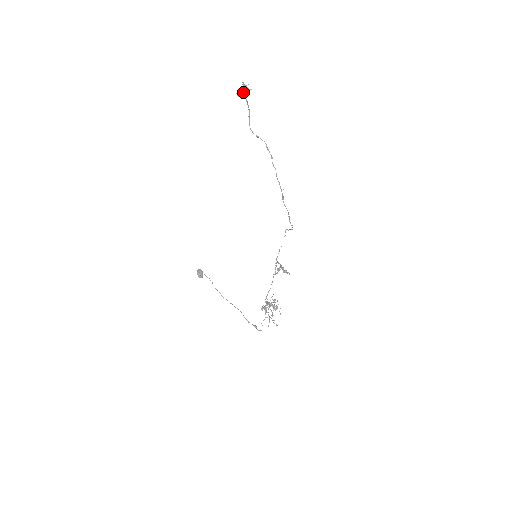
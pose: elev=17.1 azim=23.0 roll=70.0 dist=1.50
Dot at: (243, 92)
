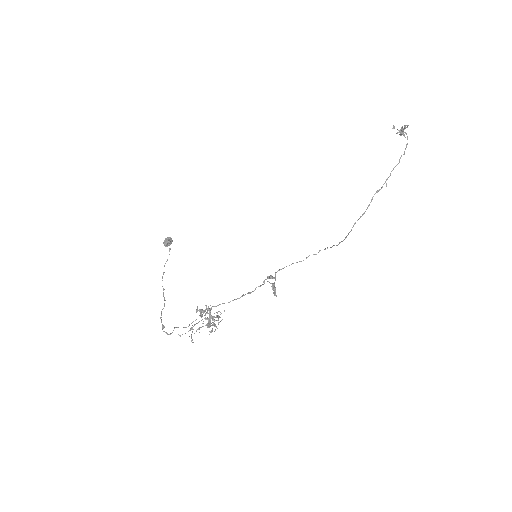
Dot at: occluded
